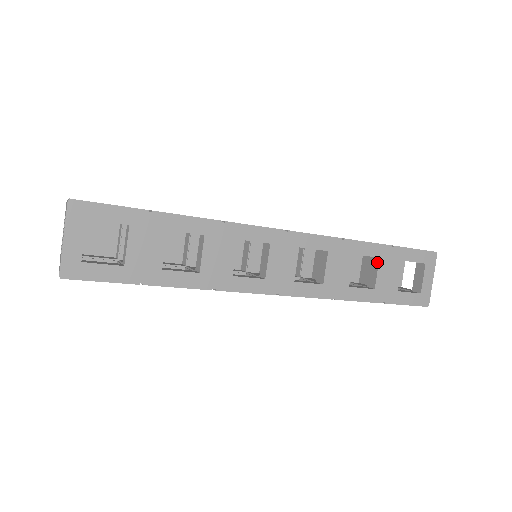
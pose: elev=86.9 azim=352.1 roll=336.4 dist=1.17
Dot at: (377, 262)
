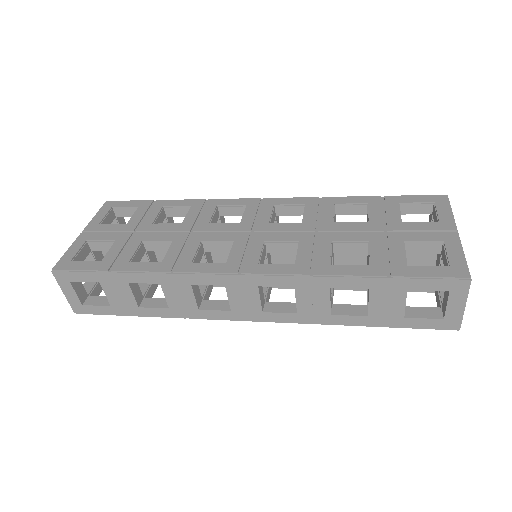
Dot at: (368, 291)
